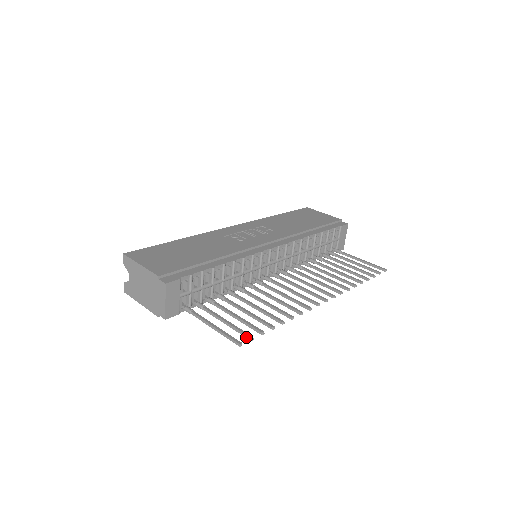
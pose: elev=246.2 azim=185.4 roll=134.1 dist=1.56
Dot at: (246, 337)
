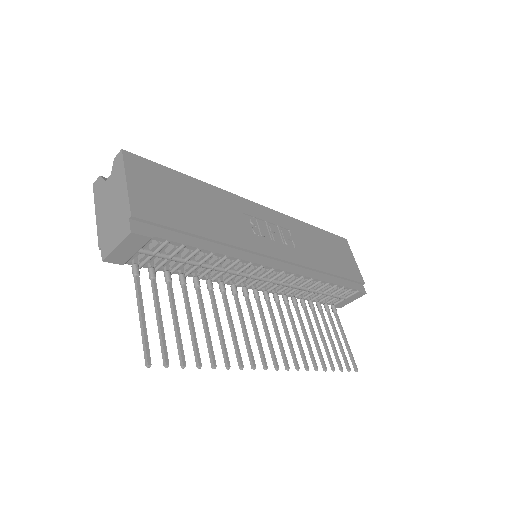
Dot at: (163, 358)
